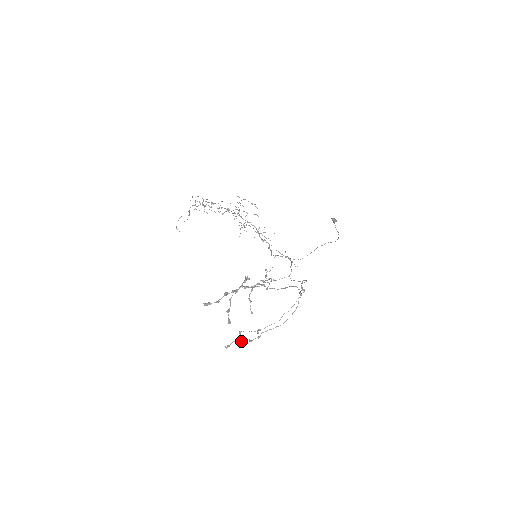
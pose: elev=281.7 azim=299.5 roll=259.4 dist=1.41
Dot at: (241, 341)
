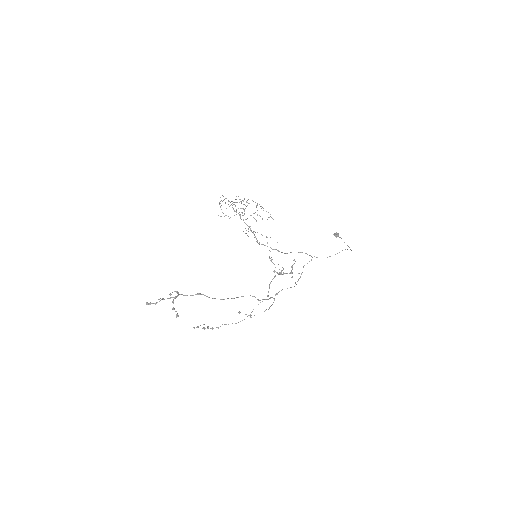
Dot at: occluded
